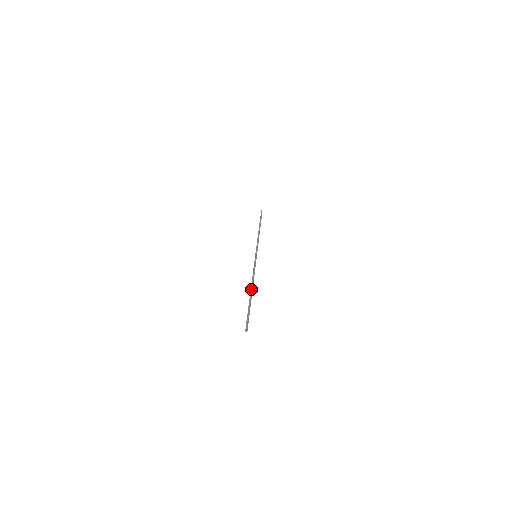
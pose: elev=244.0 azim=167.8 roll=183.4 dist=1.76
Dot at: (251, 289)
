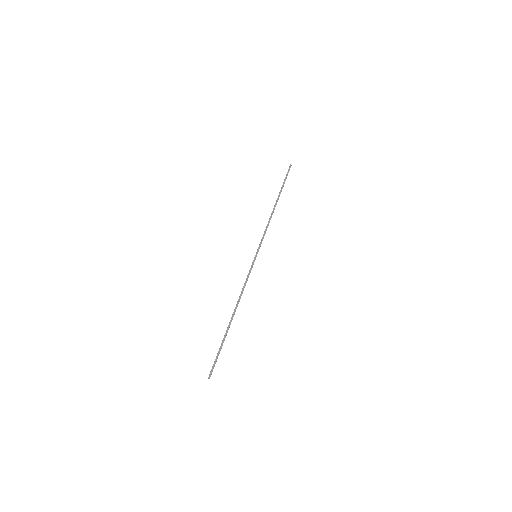
Dot at: occluded
